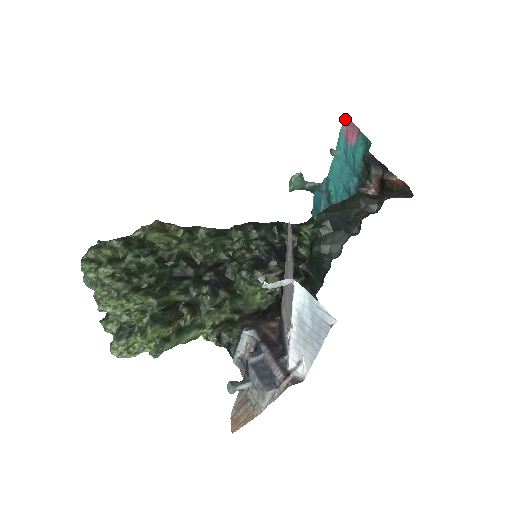
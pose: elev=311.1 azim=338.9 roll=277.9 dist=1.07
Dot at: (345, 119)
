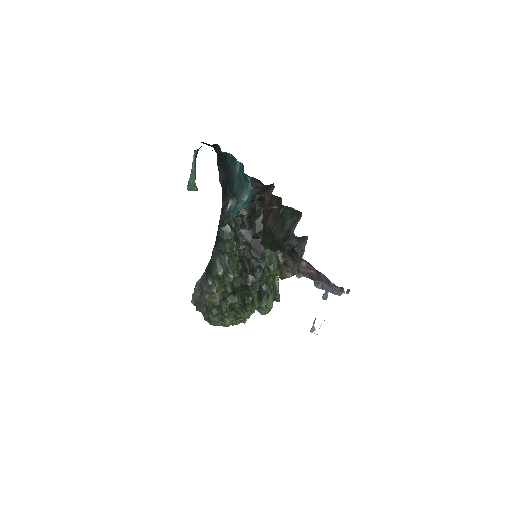
Dot at: occluded
